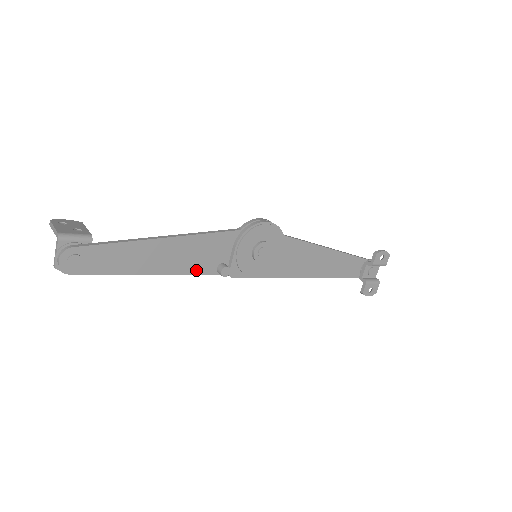
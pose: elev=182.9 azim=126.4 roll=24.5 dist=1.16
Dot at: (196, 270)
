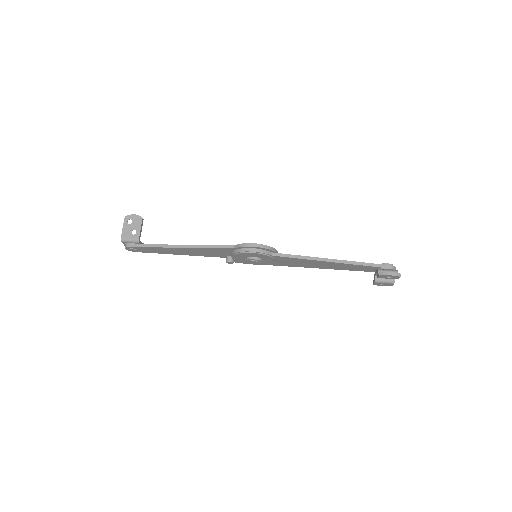
Dot at: (211, 256)
